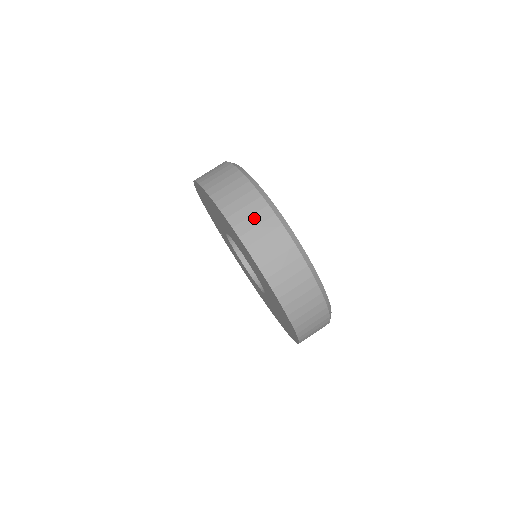
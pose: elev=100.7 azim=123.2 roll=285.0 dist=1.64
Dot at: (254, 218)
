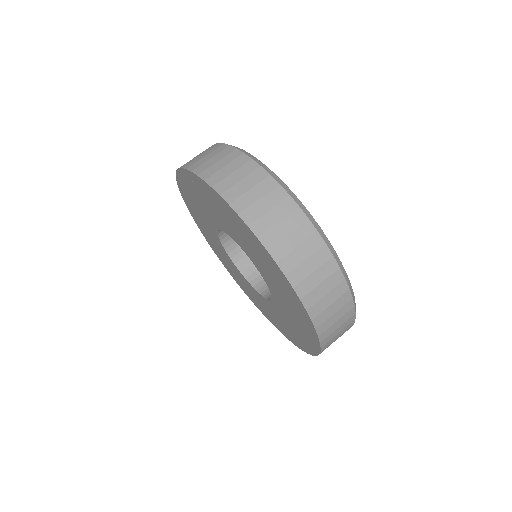
Dot at: (329, 296)
